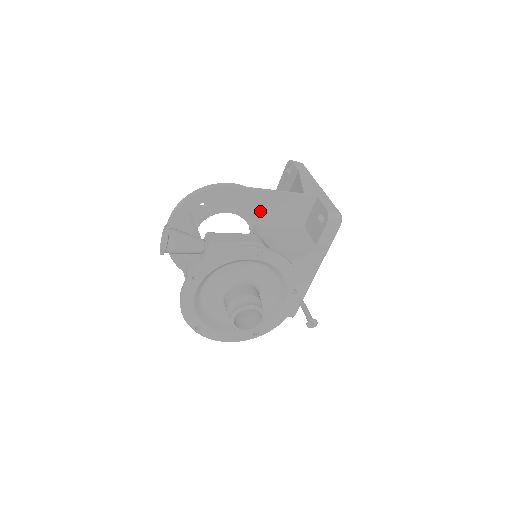
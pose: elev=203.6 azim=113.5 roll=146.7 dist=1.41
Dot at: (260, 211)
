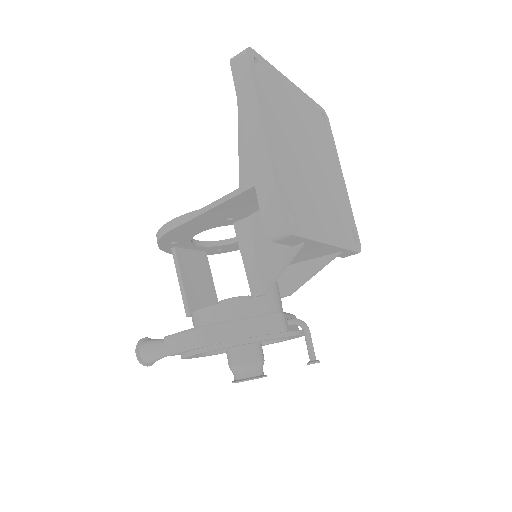
Dot at: (221, 219)
